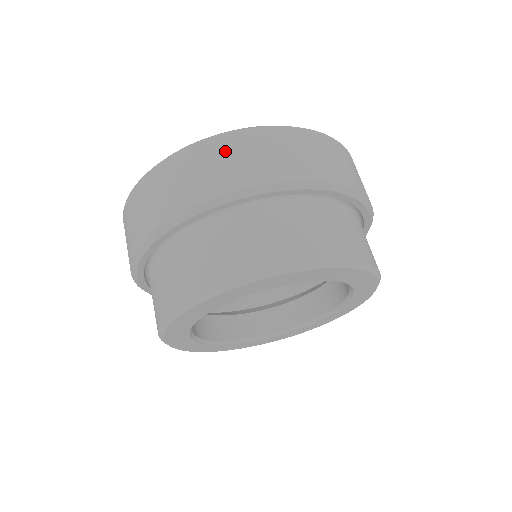
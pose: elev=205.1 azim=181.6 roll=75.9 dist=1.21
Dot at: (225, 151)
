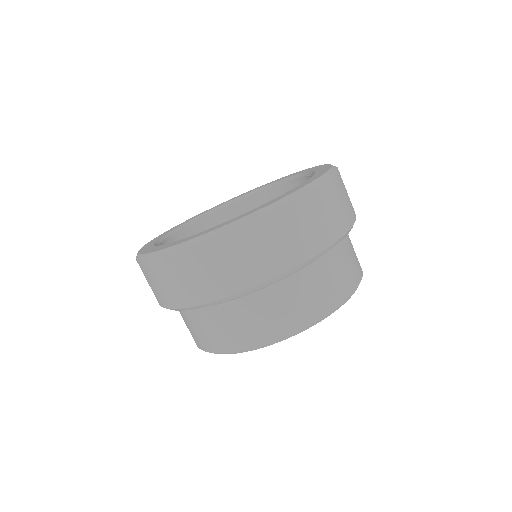
Dot at: (168, 273)
